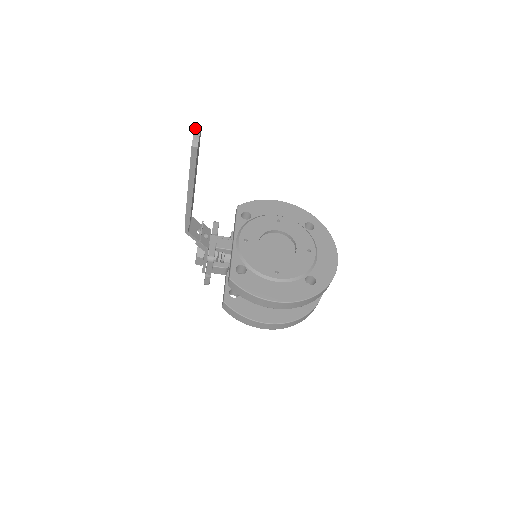
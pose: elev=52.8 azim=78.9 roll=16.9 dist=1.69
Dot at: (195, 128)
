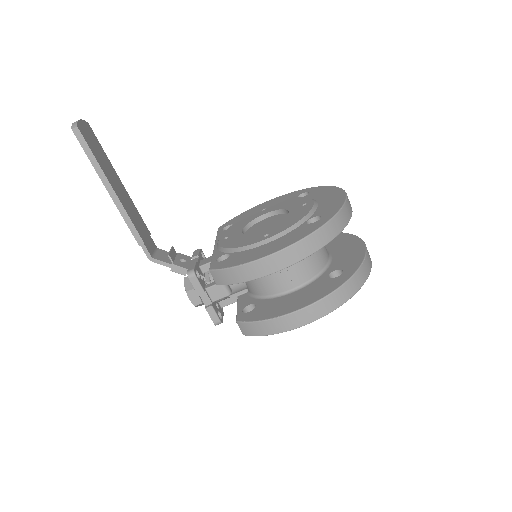
Dot at: occluded
